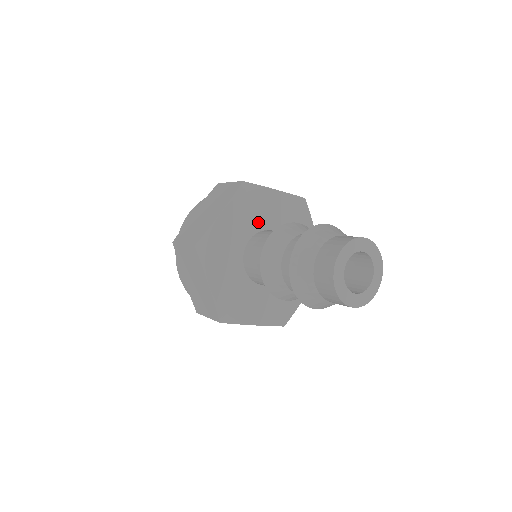
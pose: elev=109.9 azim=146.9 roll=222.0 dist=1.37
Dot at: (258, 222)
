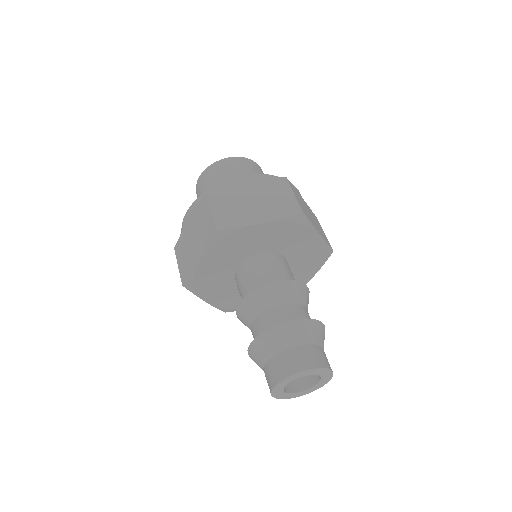
Dot at: (282, 246)
